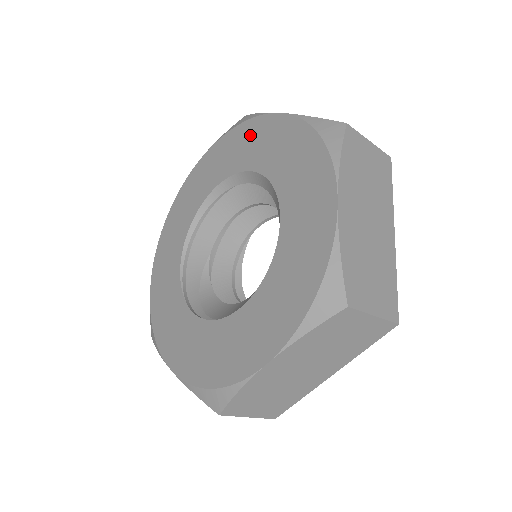
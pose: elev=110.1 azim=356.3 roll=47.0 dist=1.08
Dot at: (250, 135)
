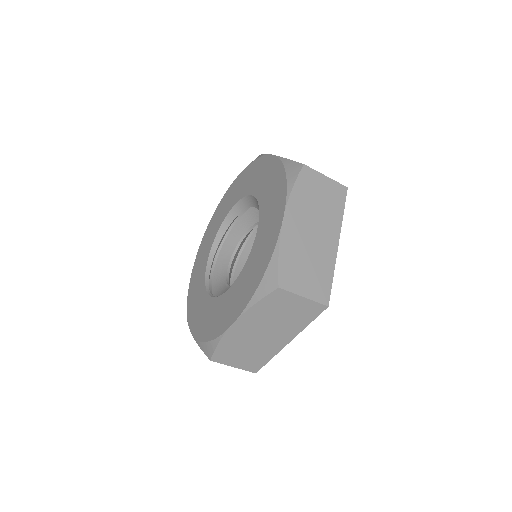
Dot at: (218, 213)
